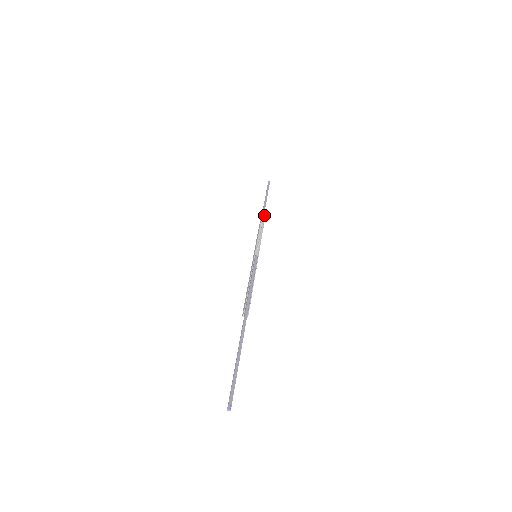
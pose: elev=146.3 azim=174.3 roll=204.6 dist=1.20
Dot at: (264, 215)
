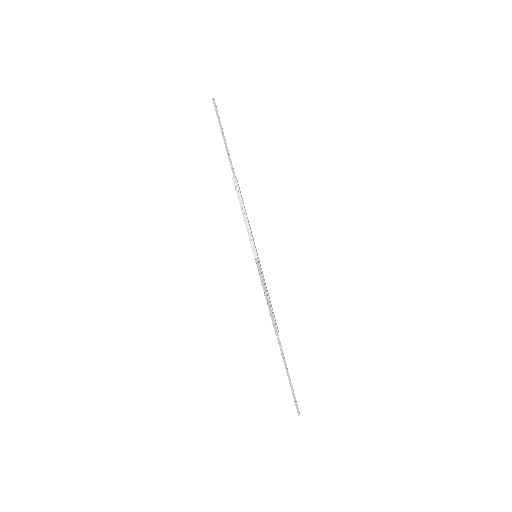
Dot at: (236, 183)
